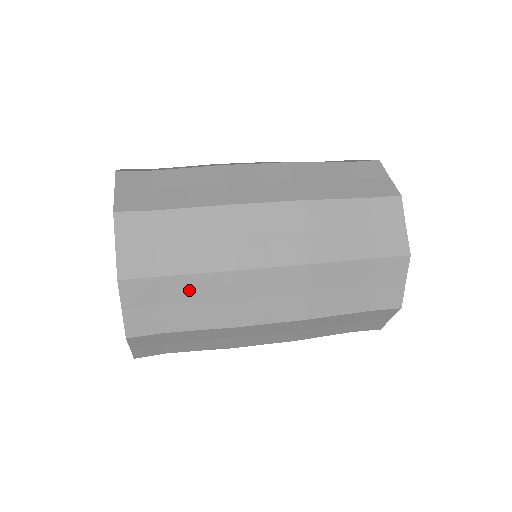
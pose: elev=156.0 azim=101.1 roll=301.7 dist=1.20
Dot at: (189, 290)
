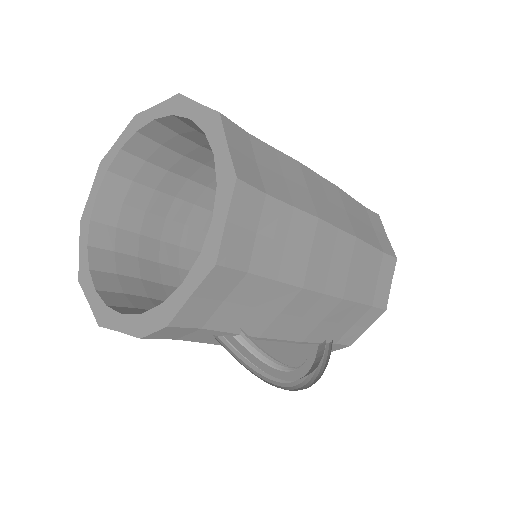
Dot at: occluded
